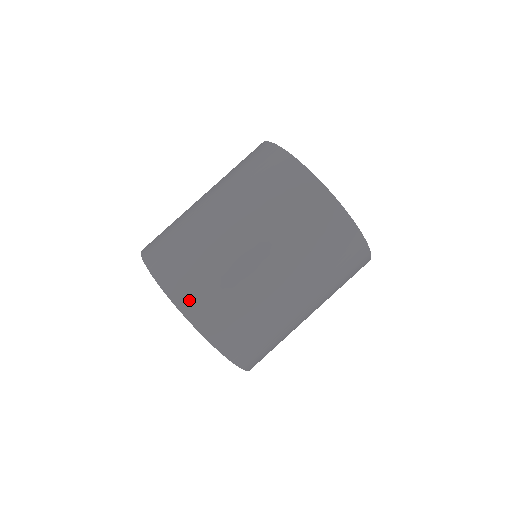
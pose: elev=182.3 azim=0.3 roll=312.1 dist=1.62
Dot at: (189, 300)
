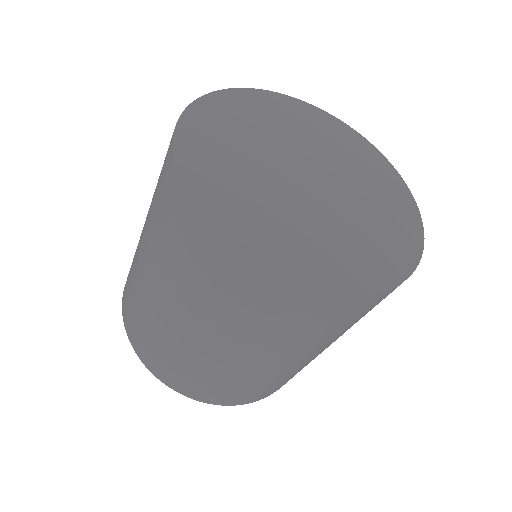
Dot at: (159, 370)
